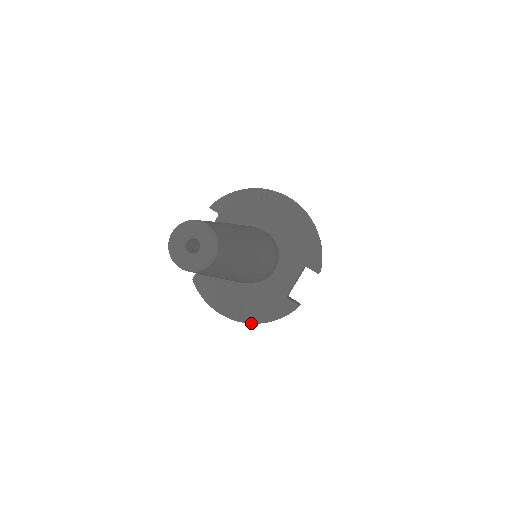
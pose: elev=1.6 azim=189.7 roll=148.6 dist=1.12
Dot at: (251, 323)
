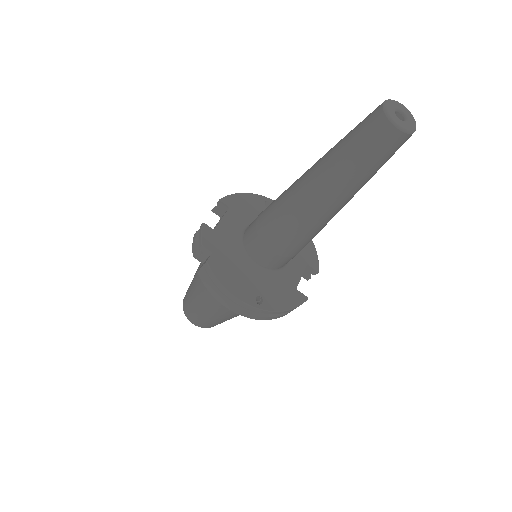
Dot at: (269, 311)
